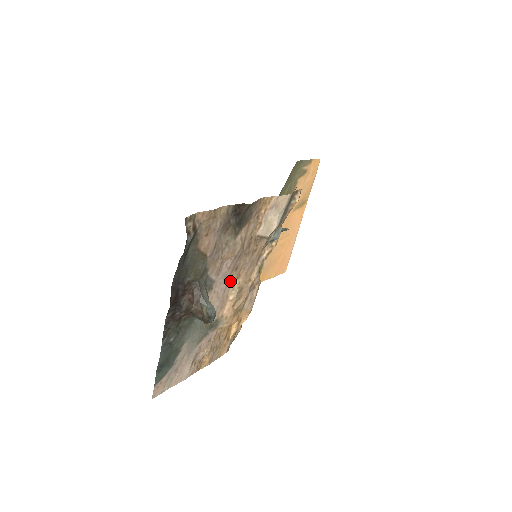
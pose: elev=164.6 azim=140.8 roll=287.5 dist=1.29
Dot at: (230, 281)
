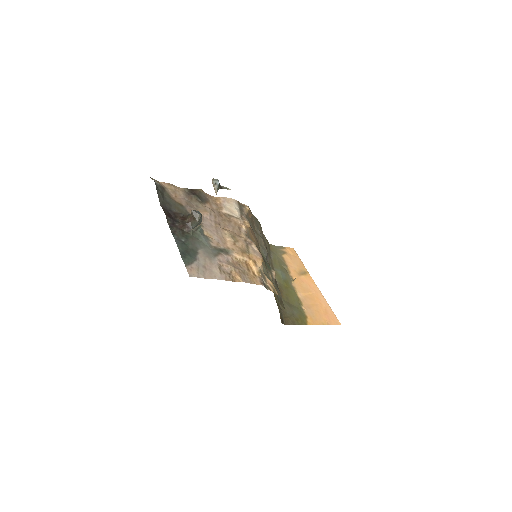
Dot at: (219, 230)
